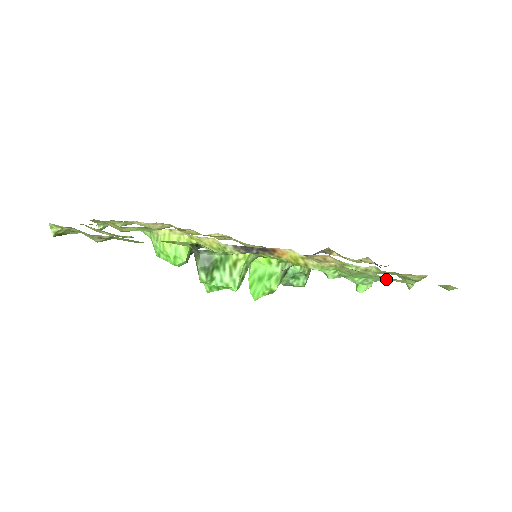
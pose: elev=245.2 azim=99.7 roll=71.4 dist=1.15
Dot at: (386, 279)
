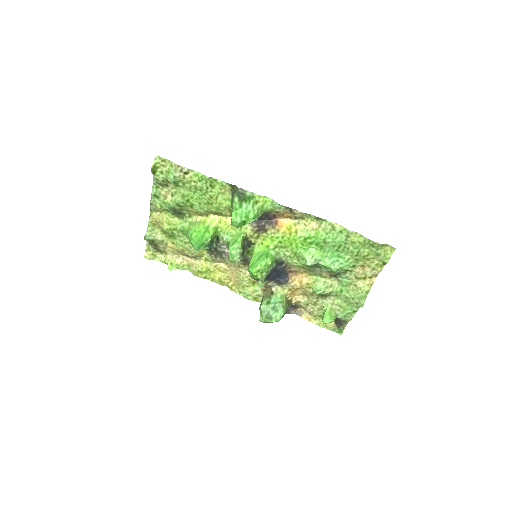
Dot at: (348, 239)
